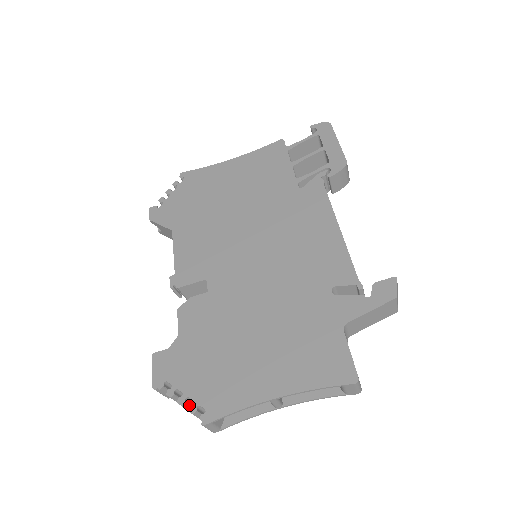
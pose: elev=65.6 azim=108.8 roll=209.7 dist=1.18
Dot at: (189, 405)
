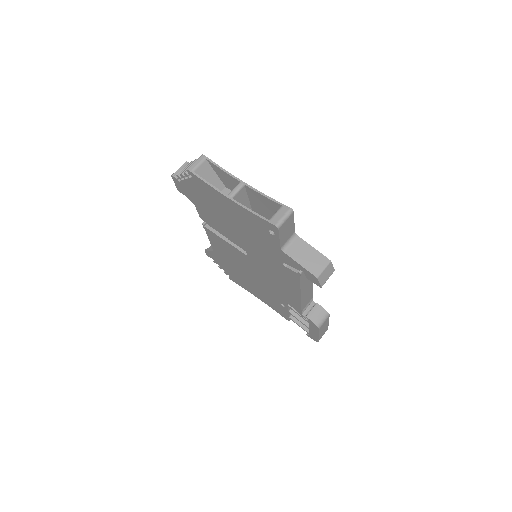
Dot at: occluded
